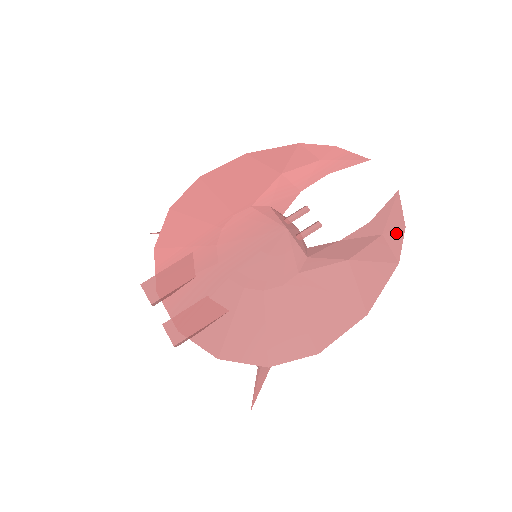
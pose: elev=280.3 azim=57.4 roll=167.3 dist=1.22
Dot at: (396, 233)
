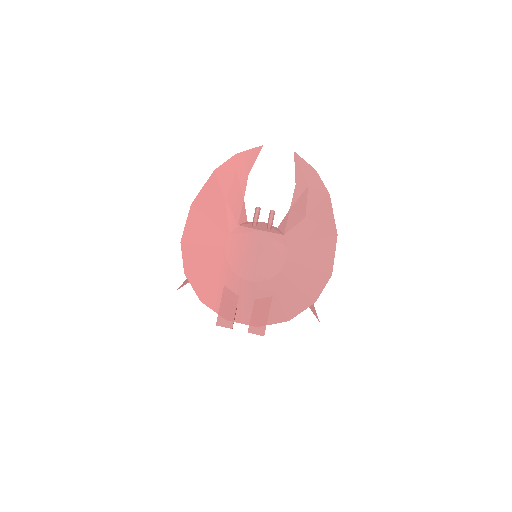
Dot at: (314, 178)
